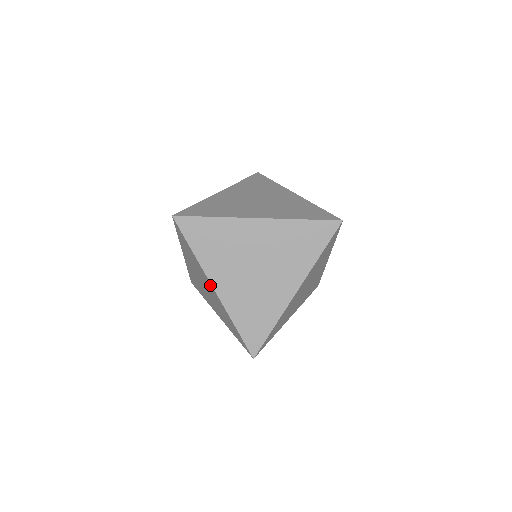
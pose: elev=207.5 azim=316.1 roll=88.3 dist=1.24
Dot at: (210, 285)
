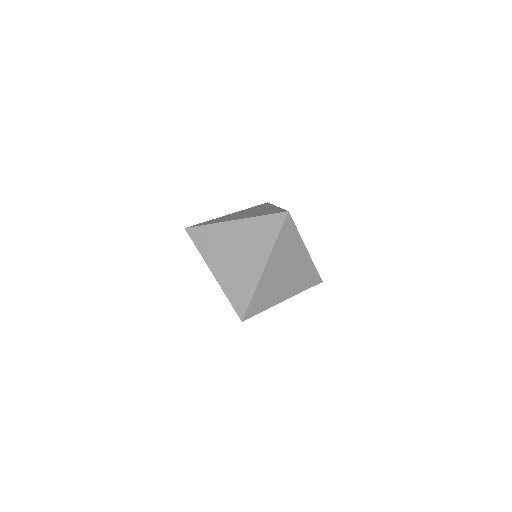
Dot at: occluded
